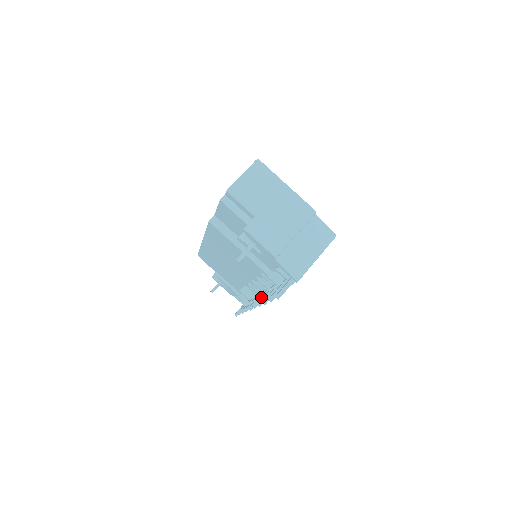
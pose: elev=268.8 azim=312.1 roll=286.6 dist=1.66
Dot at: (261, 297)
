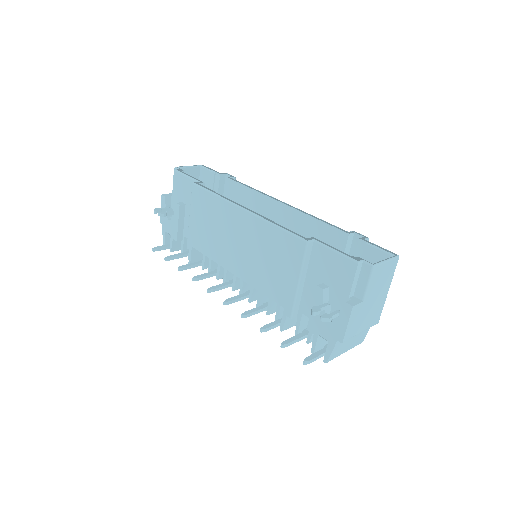
Dot at: (236, 299)
